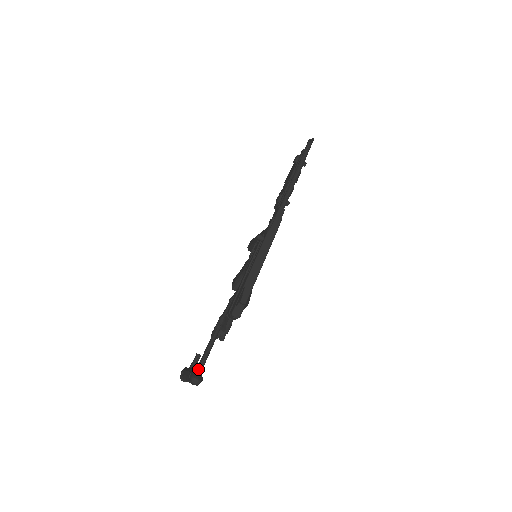
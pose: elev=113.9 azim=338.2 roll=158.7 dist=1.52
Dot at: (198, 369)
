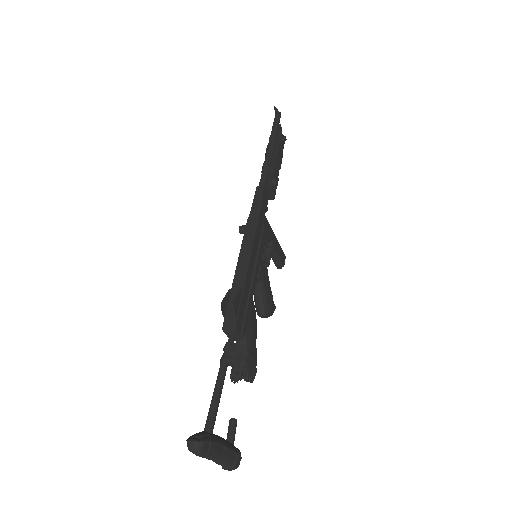
Dot at: (204, 430)
